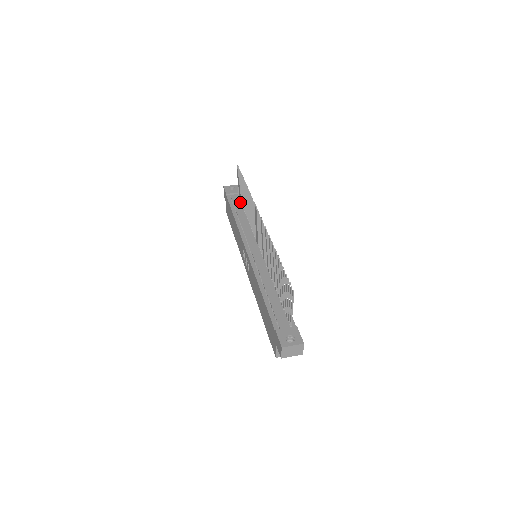
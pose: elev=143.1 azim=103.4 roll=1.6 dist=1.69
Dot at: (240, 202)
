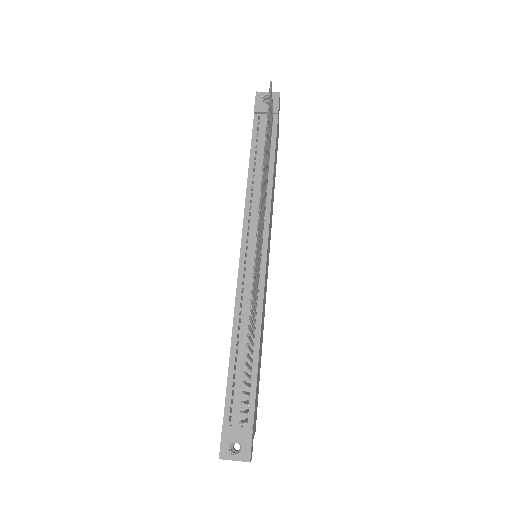
Dot at: occluded
